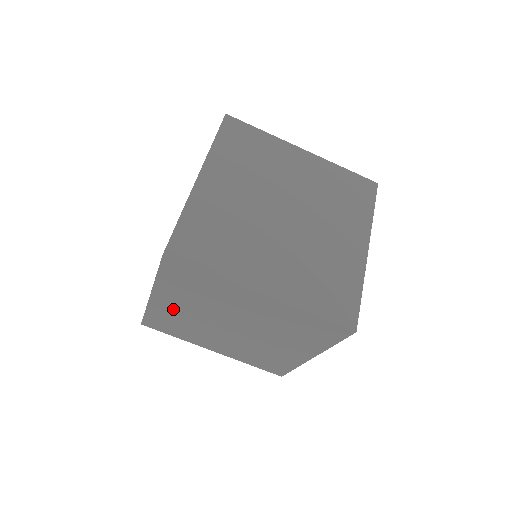
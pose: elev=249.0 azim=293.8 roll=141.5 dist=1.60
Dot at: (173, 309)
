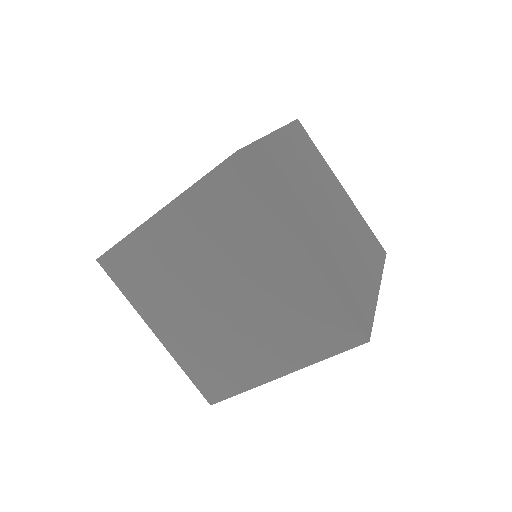
Dot at: (168, 244)
